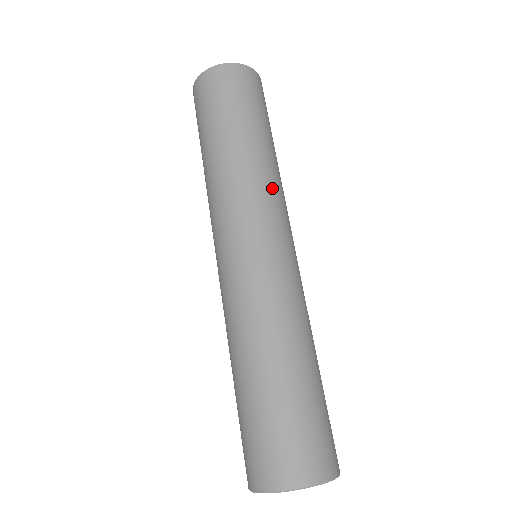
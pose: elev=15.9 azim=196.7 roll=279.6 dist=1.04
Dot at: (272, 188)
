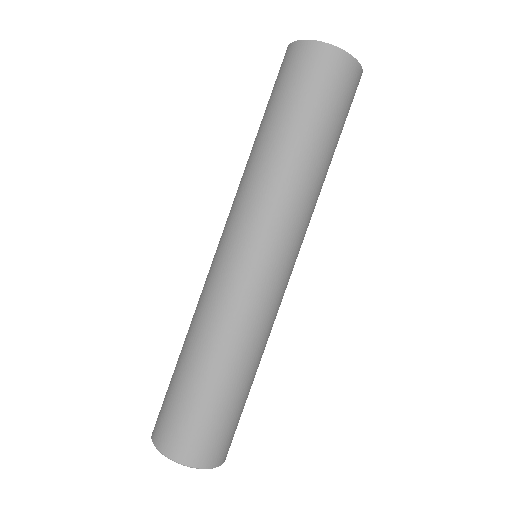
Dot at: occluded
